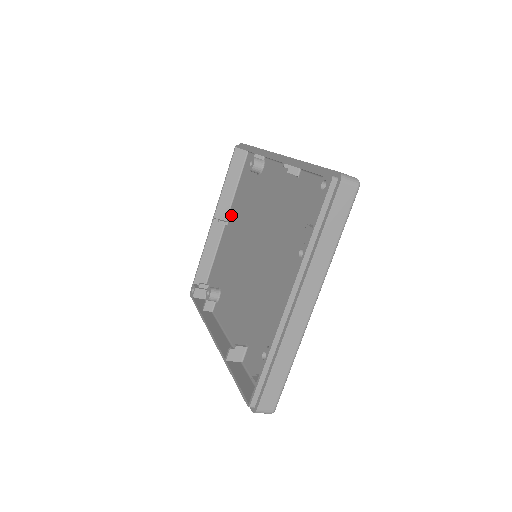
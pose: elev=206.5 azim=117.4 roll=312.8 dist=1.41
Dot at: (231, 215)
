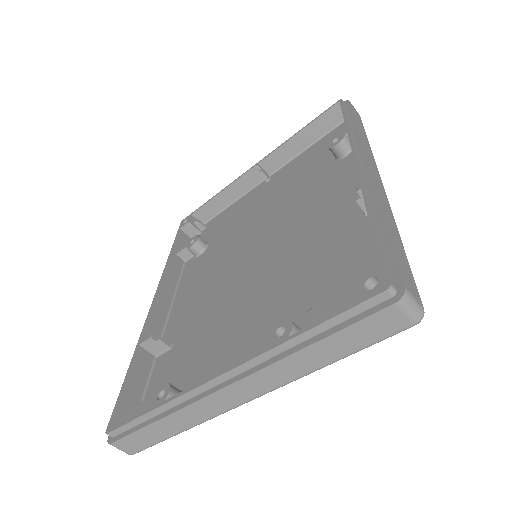
Dot at: (278, 175)
